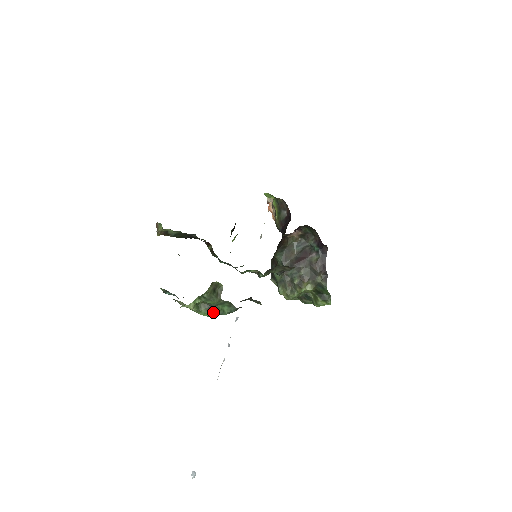
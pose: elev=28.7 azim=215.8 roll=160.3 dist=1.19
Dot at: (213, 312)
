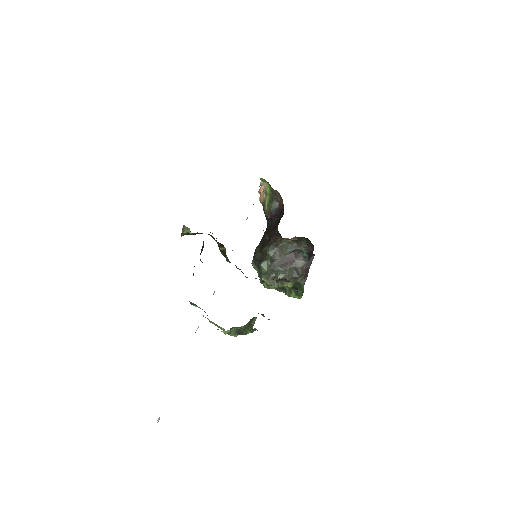
Dot at: (239, 334)
